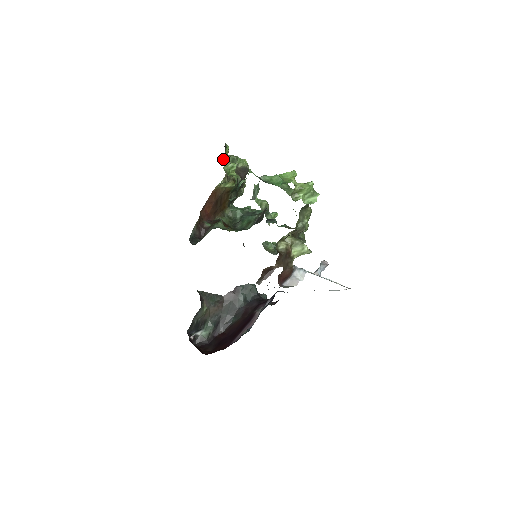
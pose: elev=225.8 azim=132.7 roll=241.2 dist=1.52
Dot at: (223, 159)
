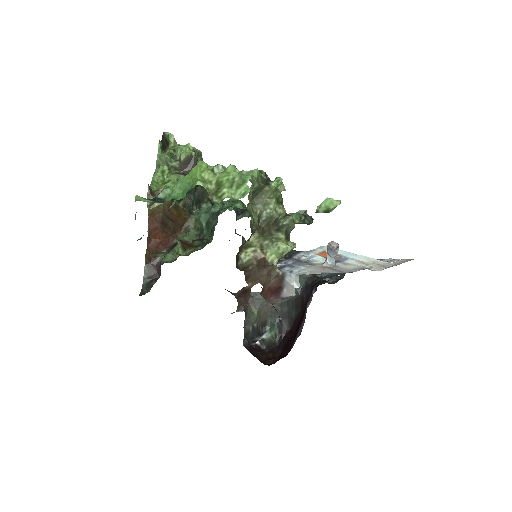
Dot at: occluded
